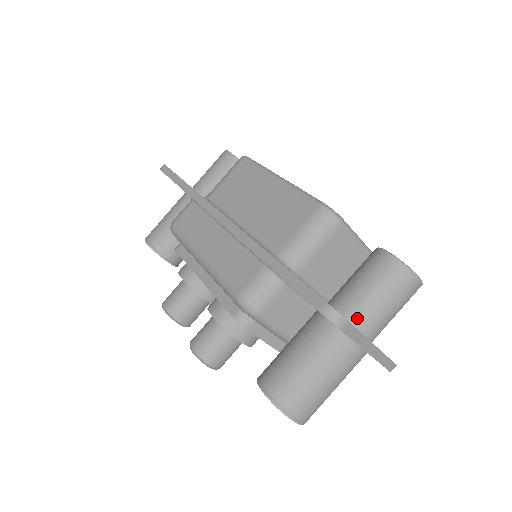
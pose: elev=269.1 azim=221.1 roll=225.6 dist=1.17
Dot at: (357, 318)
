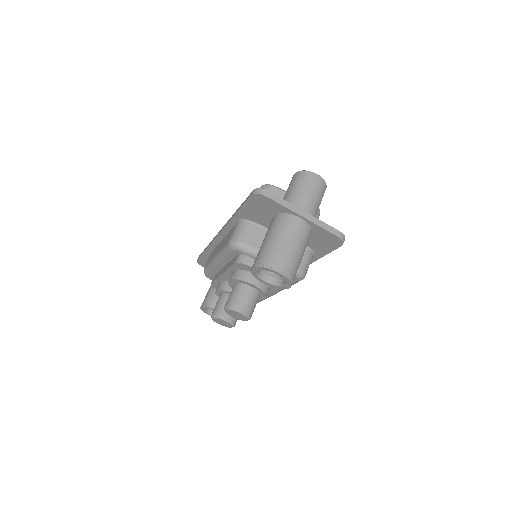
Dot at: occluded
